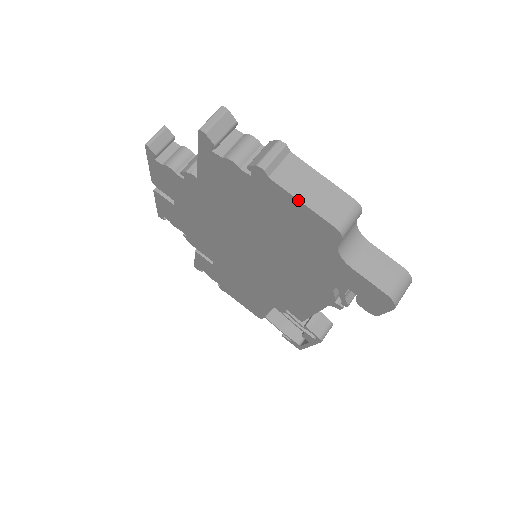
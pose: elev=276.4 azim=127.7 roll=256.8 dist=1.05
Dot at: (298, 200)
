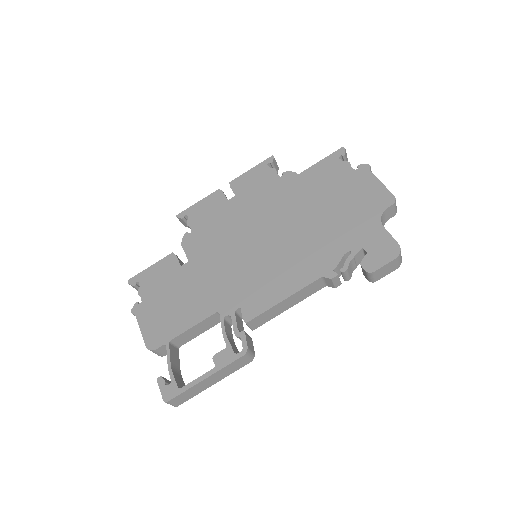
Dot at: (380, 181)
